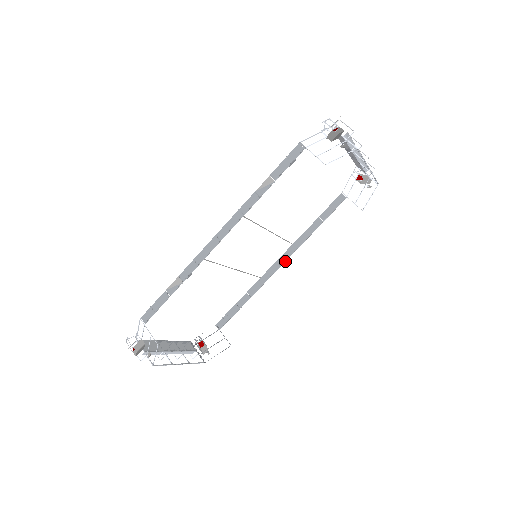
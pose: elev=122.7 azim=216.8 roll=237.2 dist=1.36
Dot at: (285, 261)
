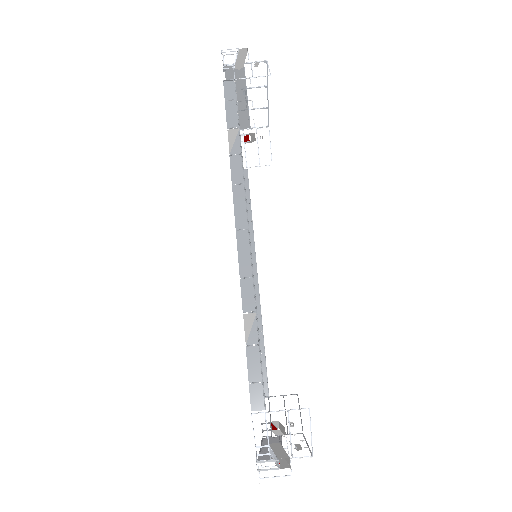
Dot at: (256, 267)
